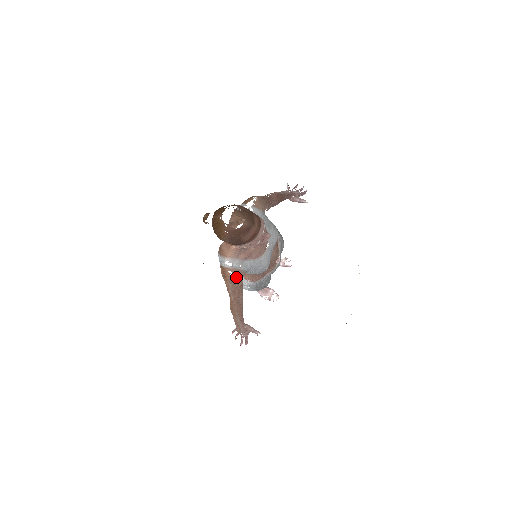
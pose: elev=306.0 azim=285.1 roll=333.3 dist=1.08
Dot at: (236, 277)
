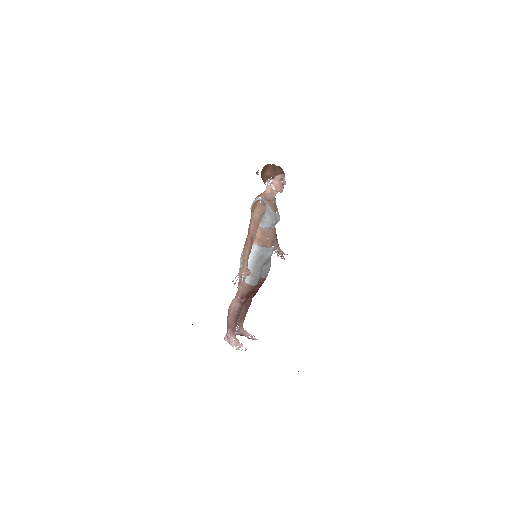
Dot at: (262, 204)
